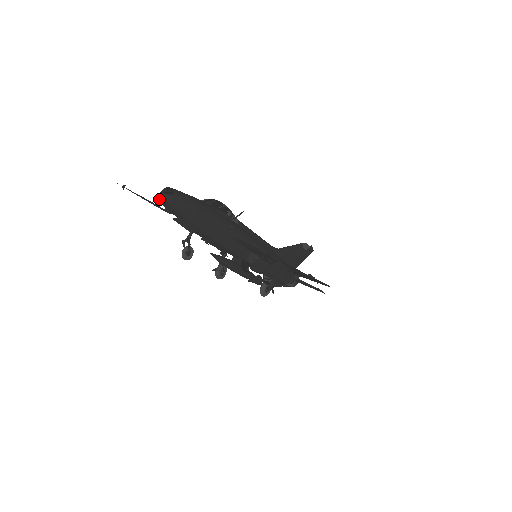
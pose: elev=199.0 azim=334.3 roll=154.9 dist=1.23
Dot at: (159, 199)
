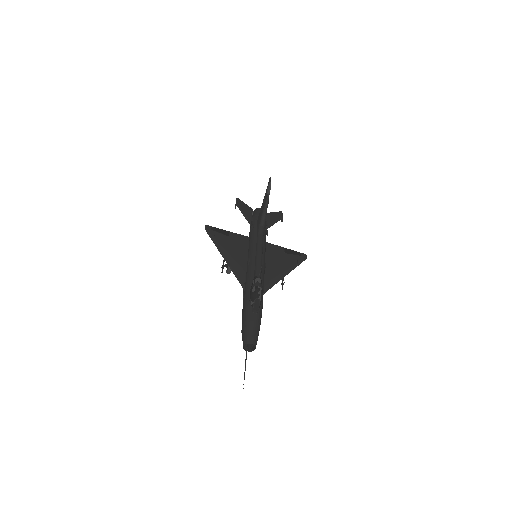
Dot at: (244, 348)
